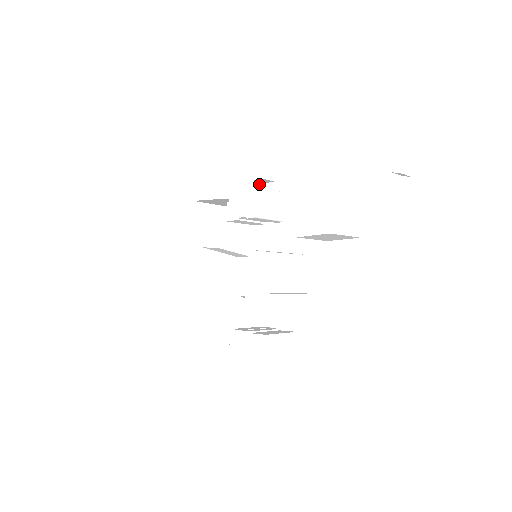
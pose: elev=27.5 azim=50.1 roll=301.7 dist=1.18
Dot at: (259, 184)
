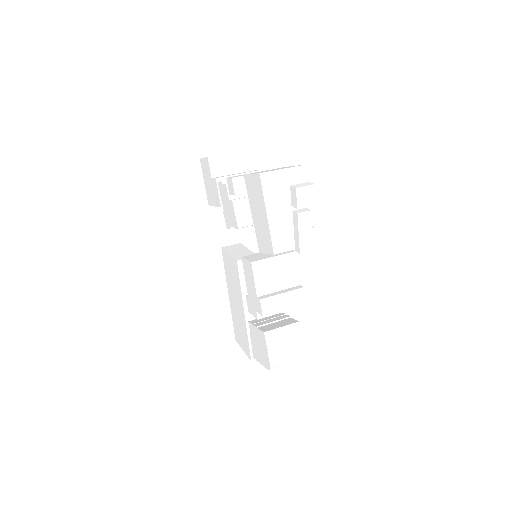
Dot at: occluded
